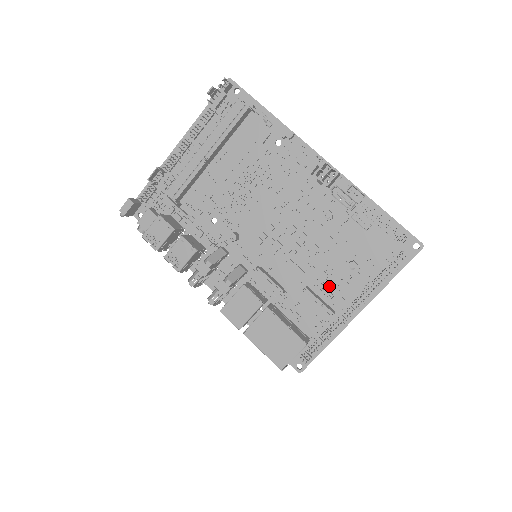
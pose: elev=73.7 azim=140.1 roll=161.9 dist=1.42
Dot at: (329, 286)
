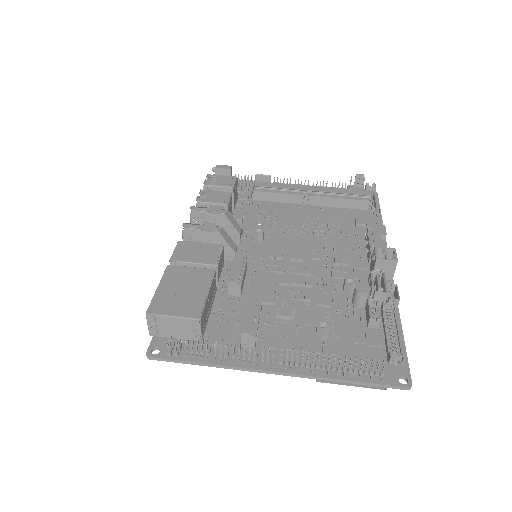
Dot at: (279, 328)
